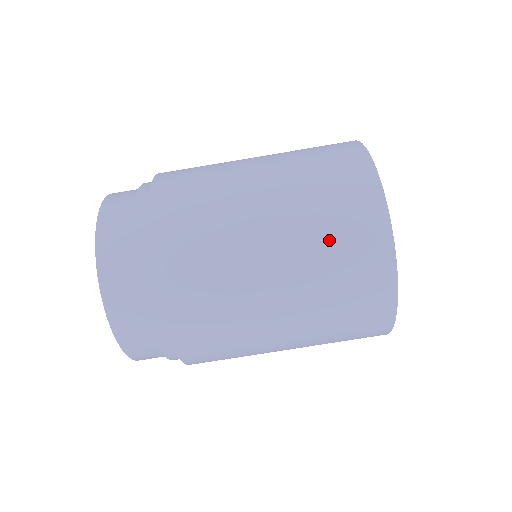
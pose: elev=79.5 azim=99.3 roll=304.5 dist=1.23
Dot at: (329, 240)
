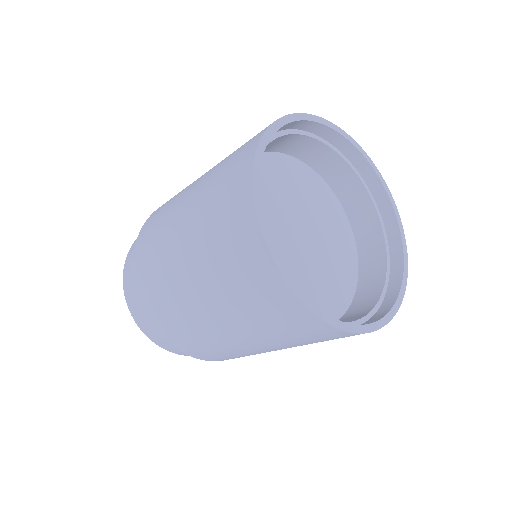
Dot at: occluded
